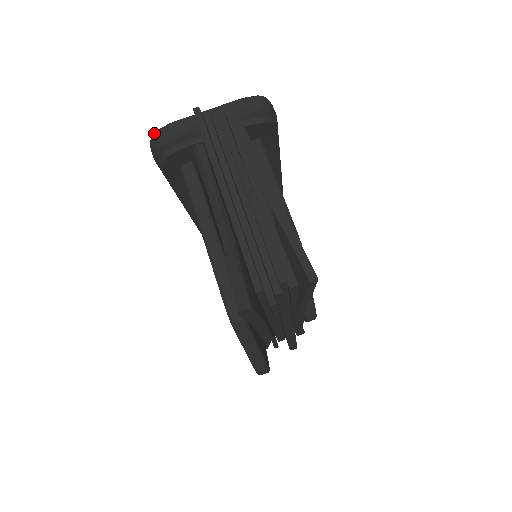
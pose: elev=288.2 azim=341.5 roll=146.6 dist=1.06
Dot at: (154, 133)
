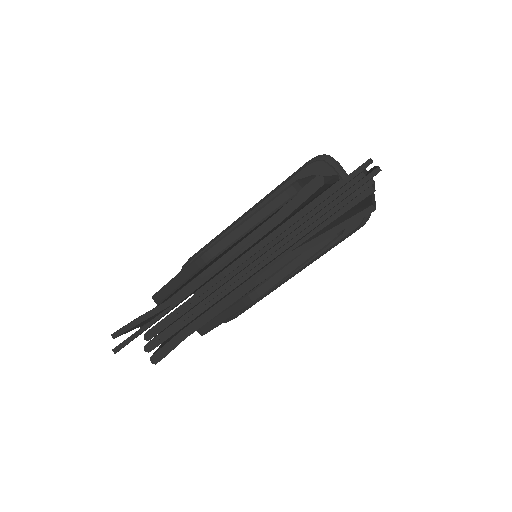
Dot at: occluded
